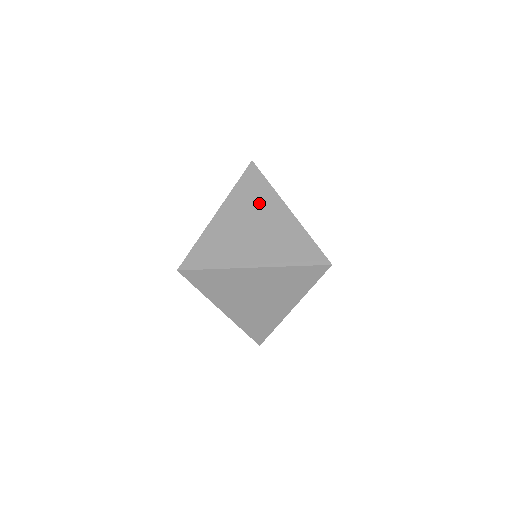
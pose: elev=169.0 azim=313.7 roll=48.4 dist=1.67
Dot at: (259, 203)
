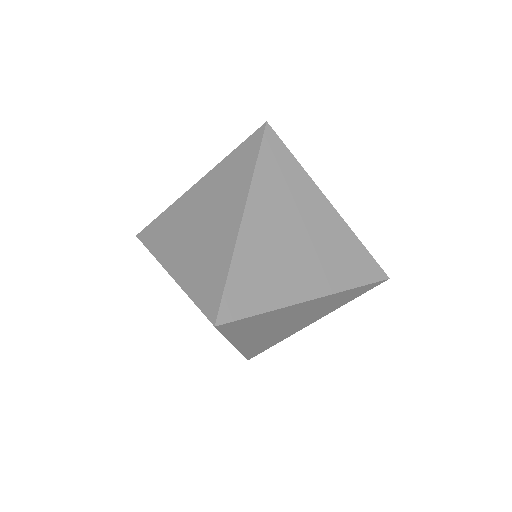
Dot at: (227, 190)
